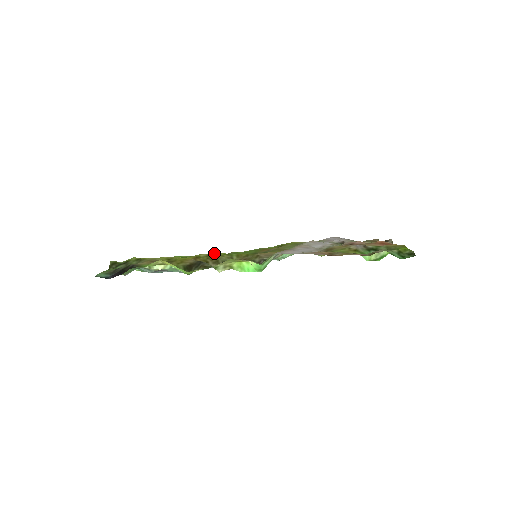
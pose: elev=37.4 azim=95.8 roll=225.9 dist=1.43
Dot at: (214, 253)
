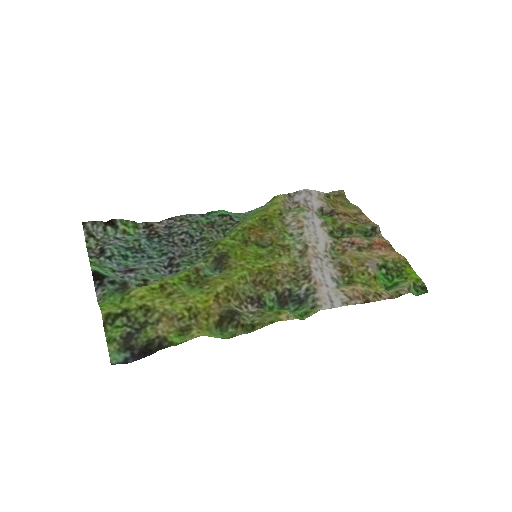
Dot at: (229, 281)
